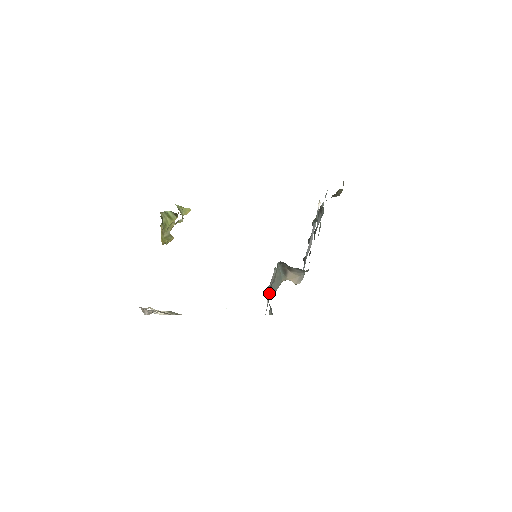
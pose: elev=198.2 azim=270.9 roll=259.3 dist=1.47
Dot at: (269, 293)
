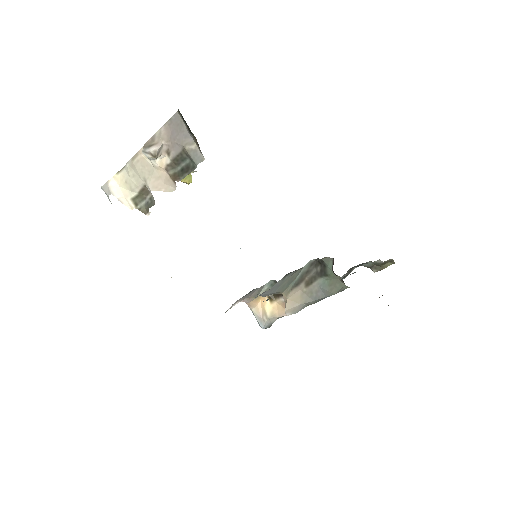
Dot at: (278, 281)
